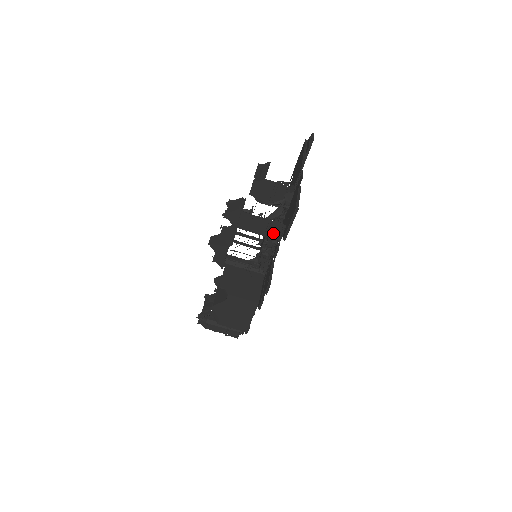
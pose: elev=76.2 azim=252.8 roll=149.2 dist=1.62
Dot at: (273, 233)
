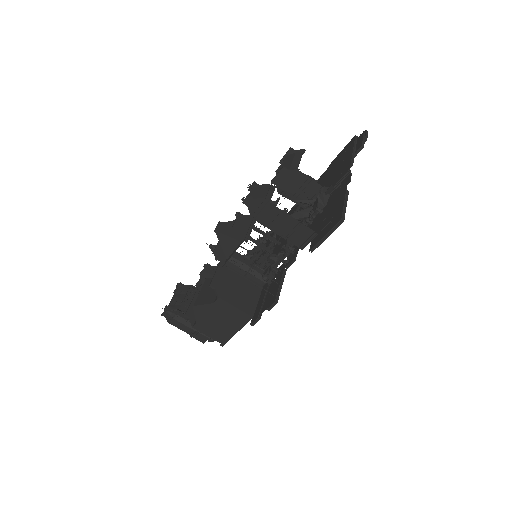
Dot at: (297, 238)
